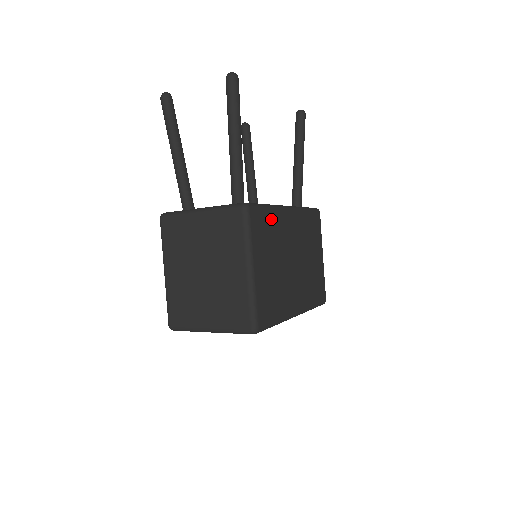
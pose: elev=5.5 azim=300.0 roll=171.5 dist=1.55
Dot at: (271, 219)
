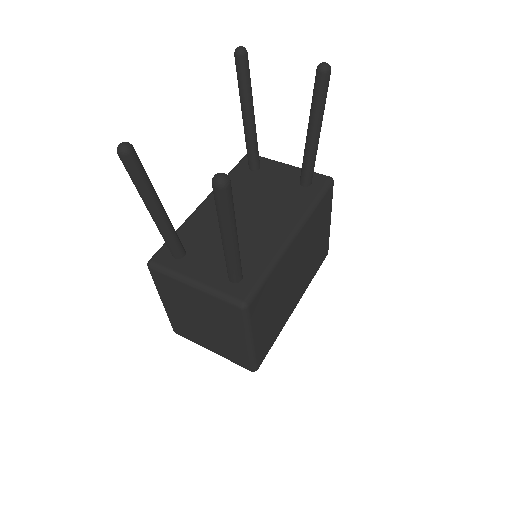
Dot at: (273, 279)
